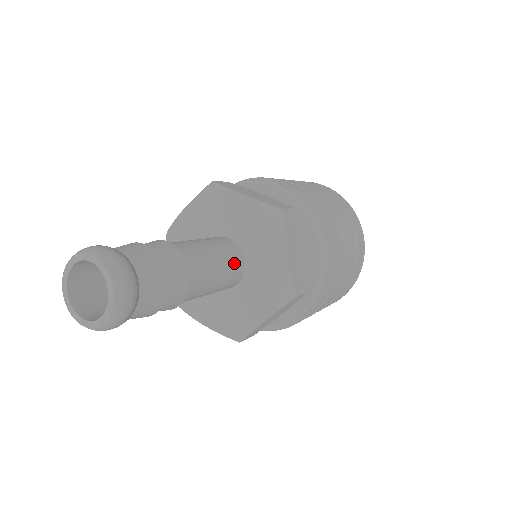
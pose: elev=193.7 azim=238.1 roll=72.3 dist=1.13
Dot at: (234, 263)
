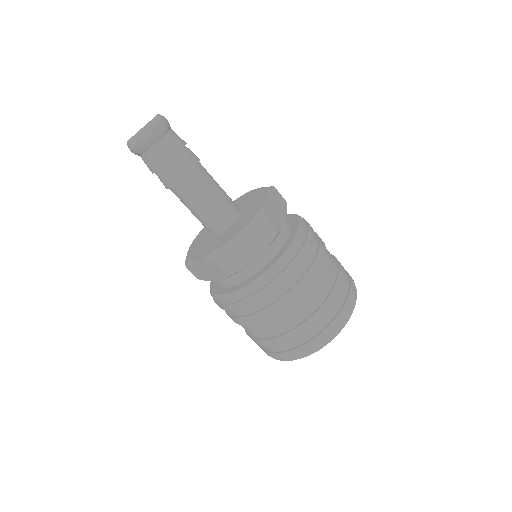
Dot at: (232, 204)
